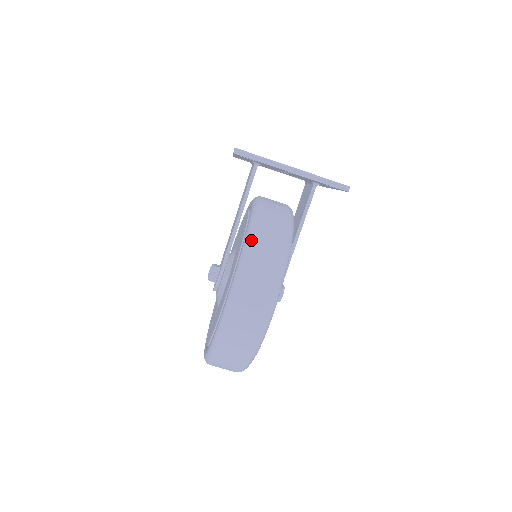
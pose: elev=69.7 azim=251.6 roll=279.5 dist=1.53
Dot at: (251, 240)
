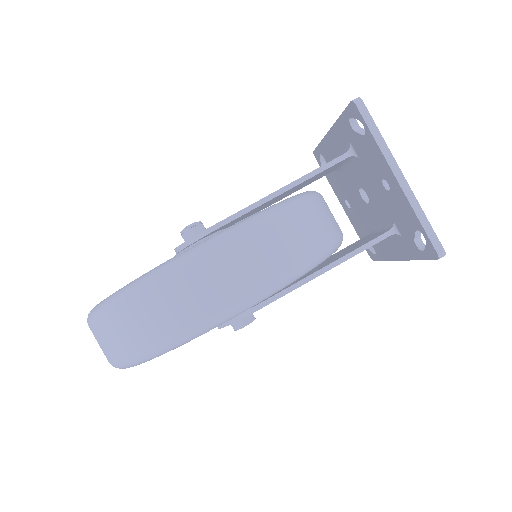
Dot at: (288, 207)
